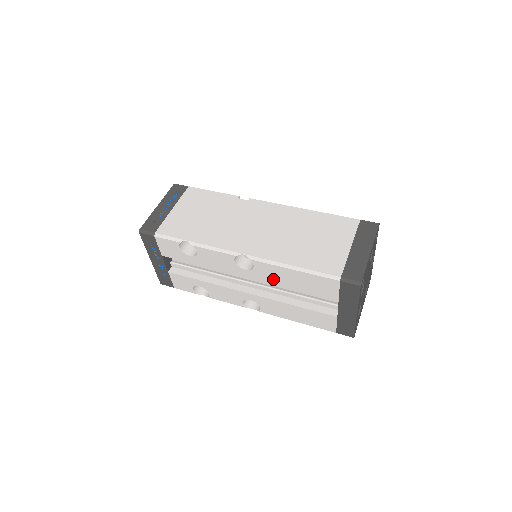
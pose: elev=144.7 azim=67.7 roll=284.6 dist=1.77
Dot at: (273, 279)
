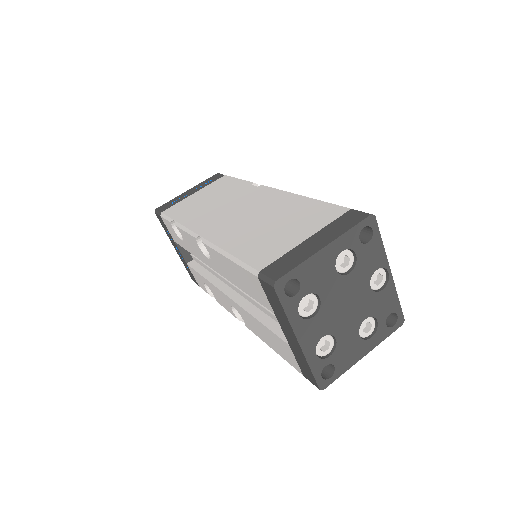
Dot at: (226, 274)
